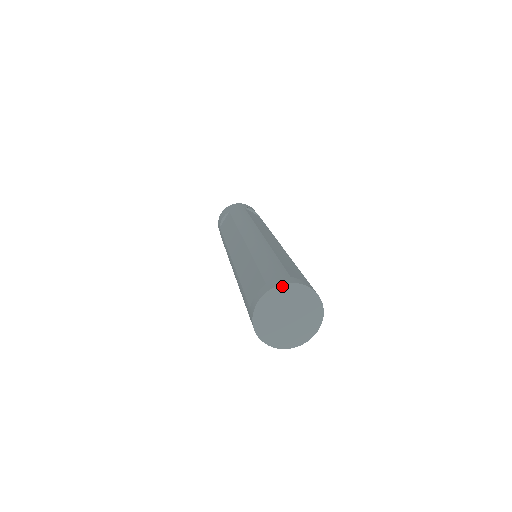
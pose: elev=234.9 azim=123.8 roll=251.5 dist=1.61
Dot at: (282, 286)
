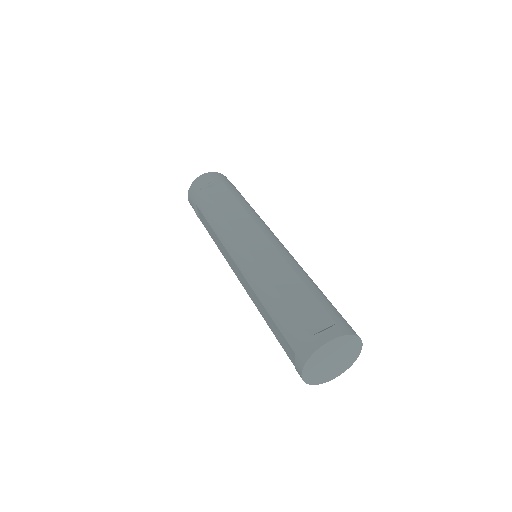
Dot at: (353, 336)
